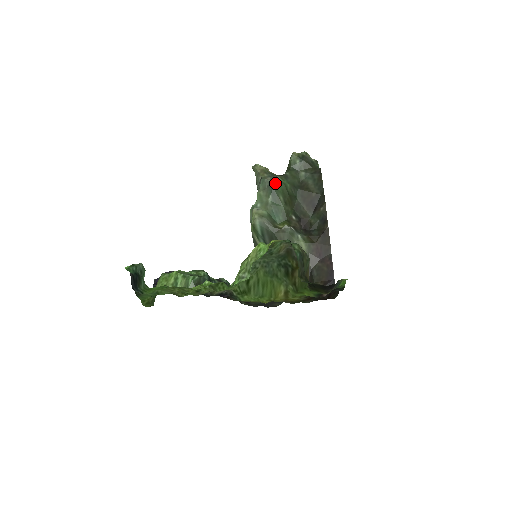
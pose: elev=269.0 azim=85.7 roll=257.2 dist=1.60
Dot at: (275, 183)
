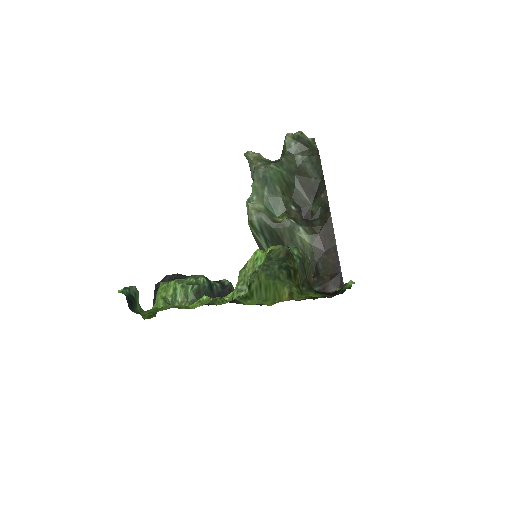
Dot at: (270, 173)
